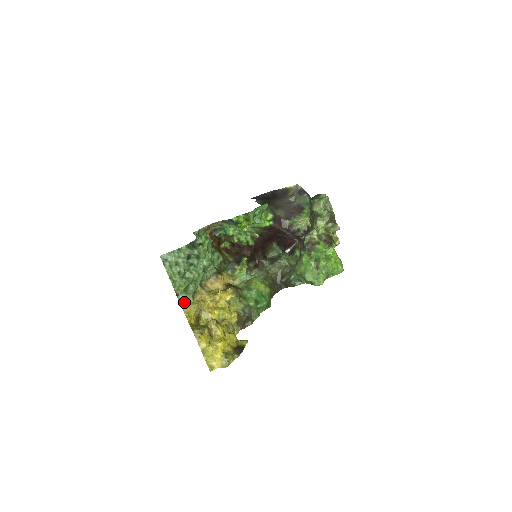
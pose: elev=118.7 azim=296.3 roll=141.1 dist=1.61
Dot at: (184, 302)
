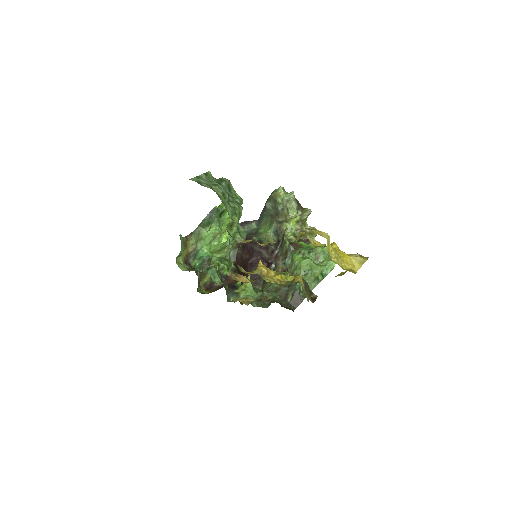
Dot at: (246, 240)
